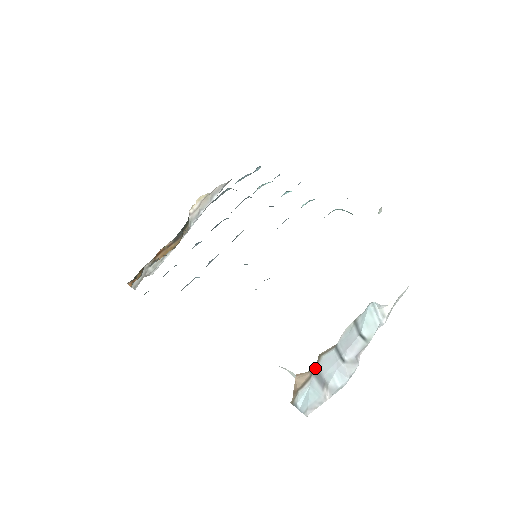
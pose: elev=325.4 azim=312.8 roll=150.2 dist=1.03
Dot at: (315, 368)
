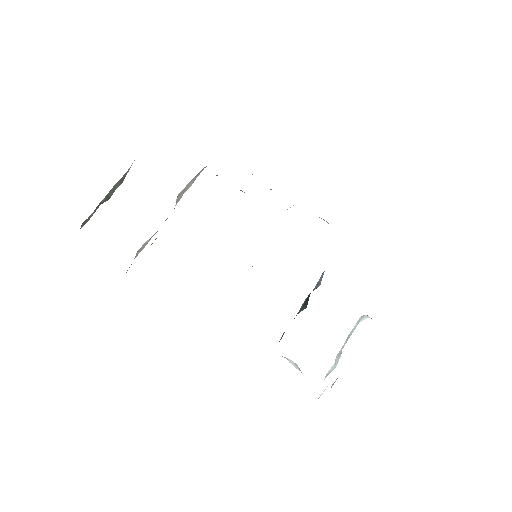
Dot at: occluded
